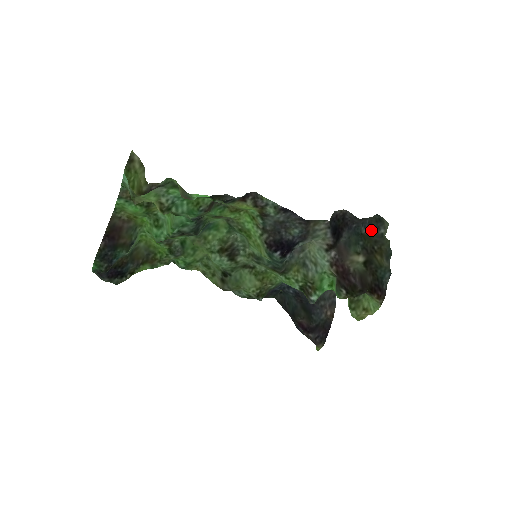
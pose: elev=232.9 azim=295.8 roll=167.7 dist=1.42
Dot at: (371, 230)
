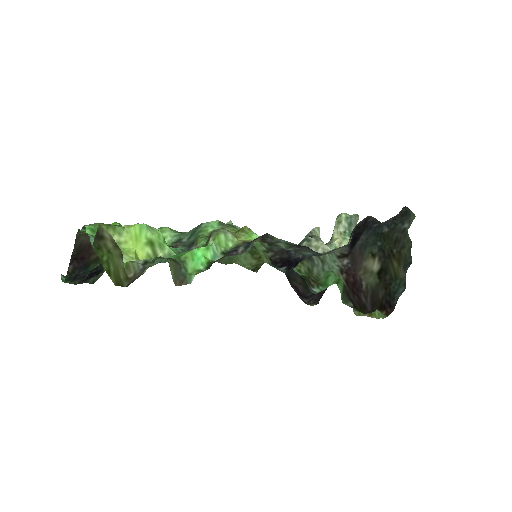
Dot at: (393, 227)
